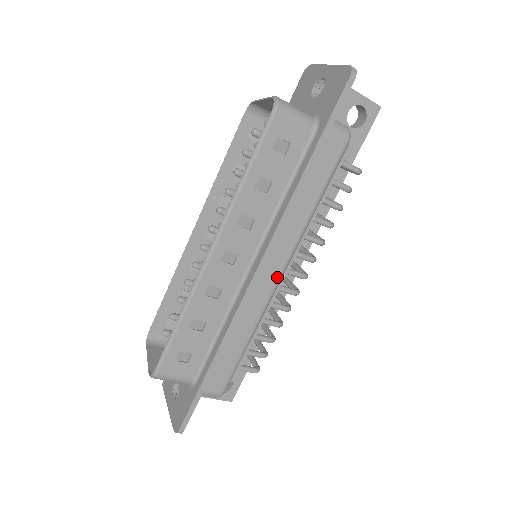
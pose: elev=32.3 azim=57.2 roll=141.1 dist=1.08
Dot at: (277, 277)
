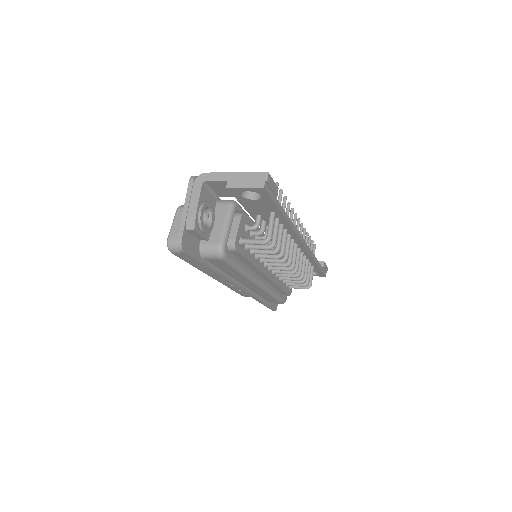
Dot at: (256, 286)
